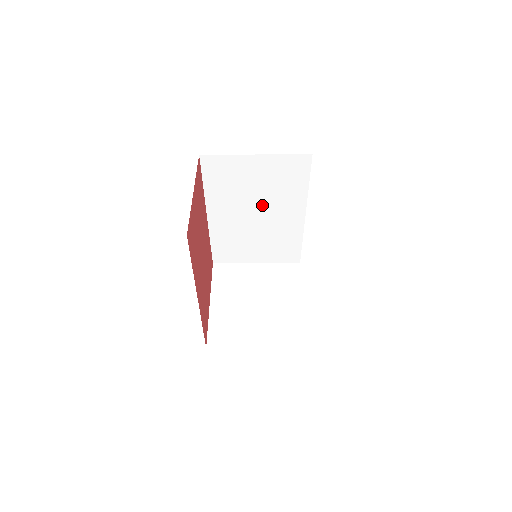
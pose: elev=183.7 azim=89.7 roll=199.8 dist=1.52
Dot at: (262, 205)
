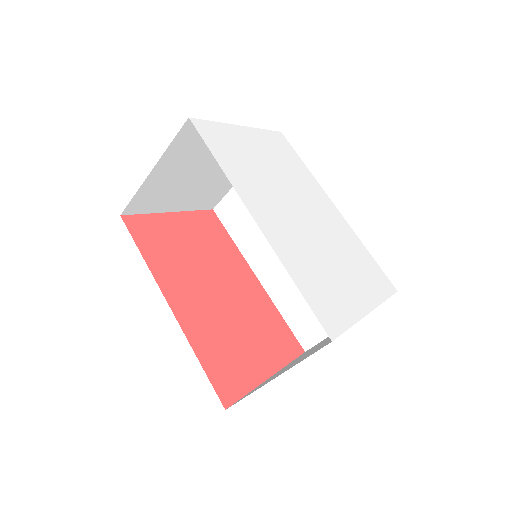
Dot at: occluded
